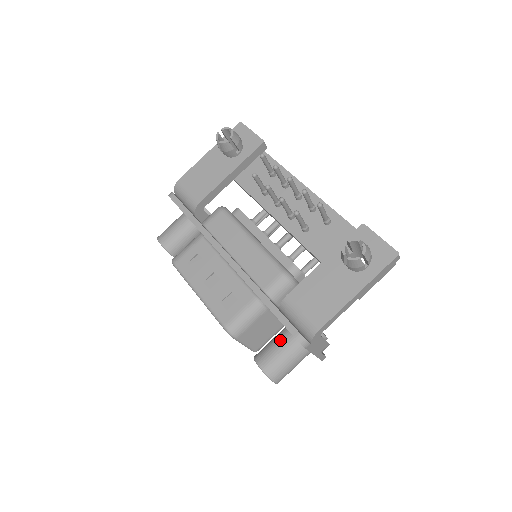
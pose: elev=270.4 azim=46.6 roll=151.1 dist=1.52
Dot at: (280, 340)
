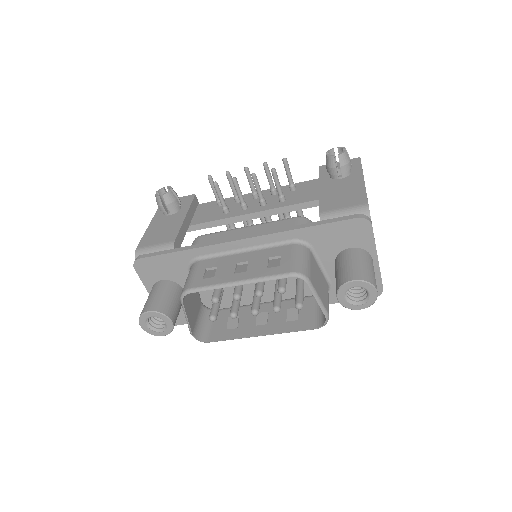
Dot at: (344, 259)
